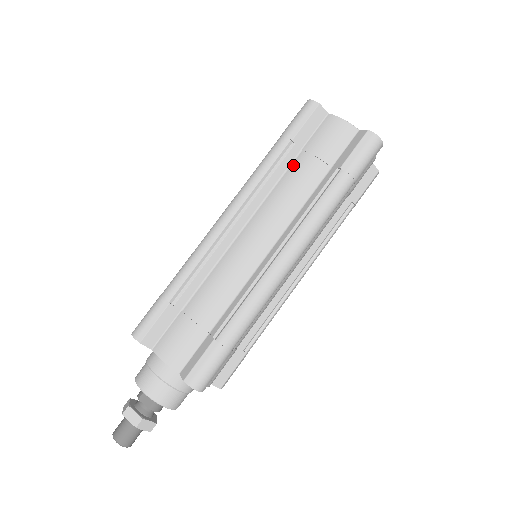
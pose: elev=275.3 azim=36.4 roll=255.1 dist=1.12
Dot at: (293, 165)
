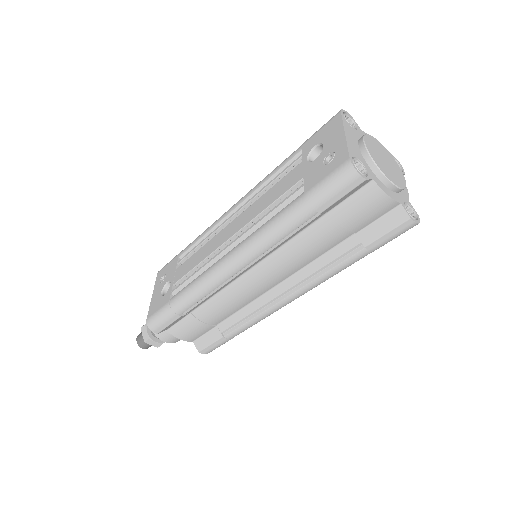
Dot at: (314, 227)
